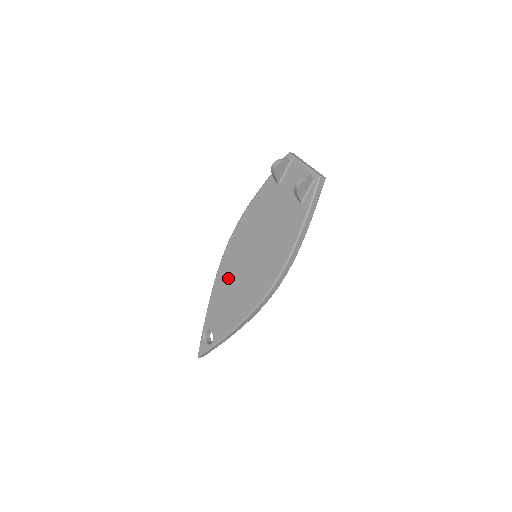
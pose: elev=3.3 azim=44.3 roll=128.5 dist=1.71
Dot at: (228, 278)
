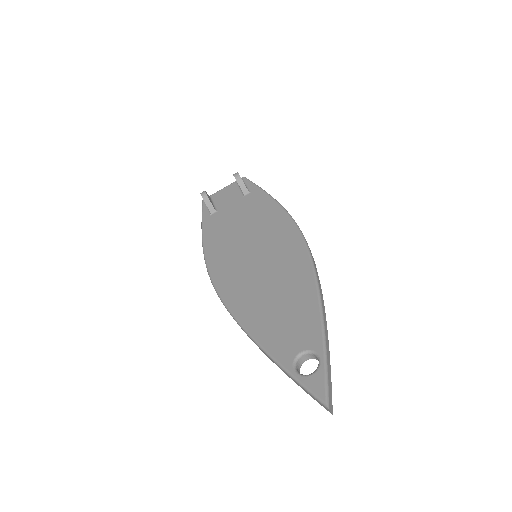
Dot at: (251, 295)
